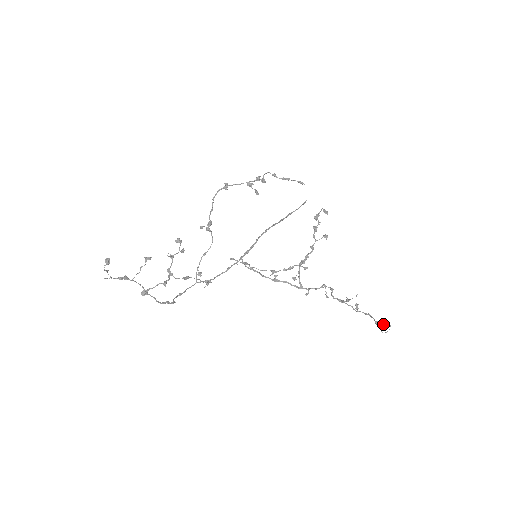
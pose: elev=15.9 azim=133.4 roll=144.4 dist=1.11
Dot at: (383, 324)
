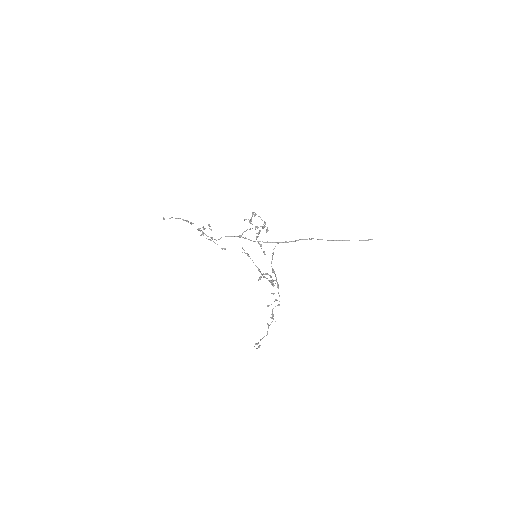
Dot at: (256, 344)
